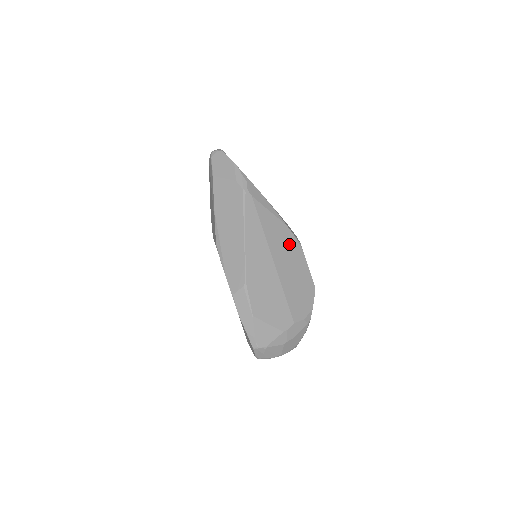
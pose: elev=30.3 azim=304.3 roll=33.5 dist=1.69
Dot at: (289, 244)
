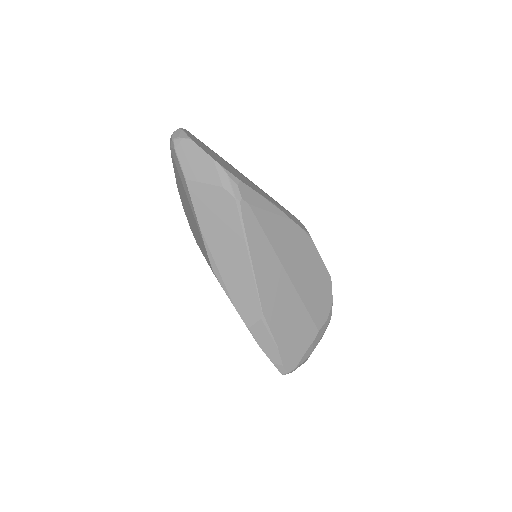
Dot at: (299, 243)
